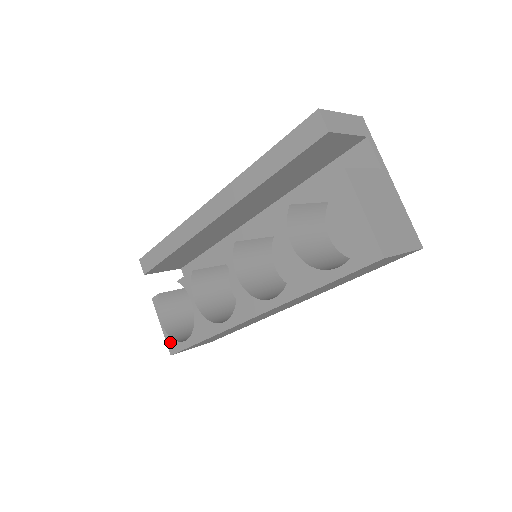
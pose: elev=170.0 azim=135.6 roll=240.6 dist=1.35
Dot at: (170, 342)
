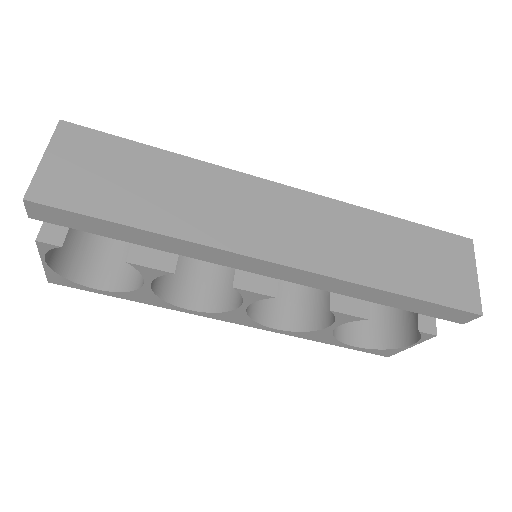
Dot at: (57, 278)
